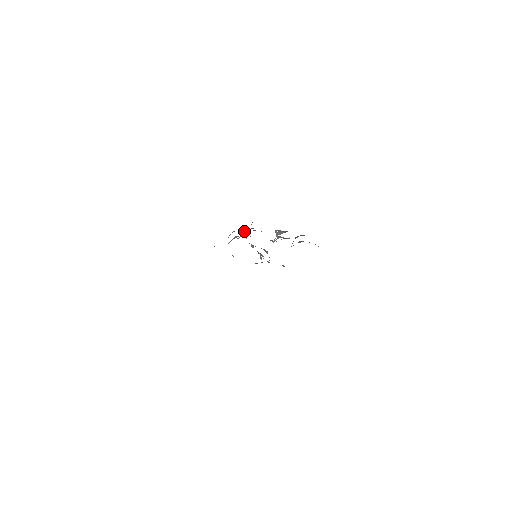
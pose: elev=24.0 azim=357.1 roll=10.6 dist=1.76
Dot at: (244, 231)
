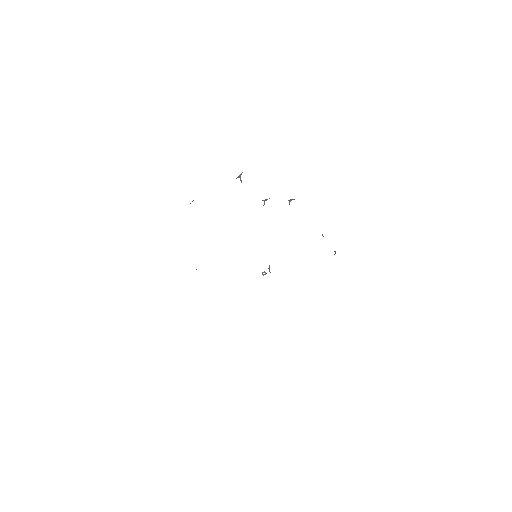
Dot at: occluded
